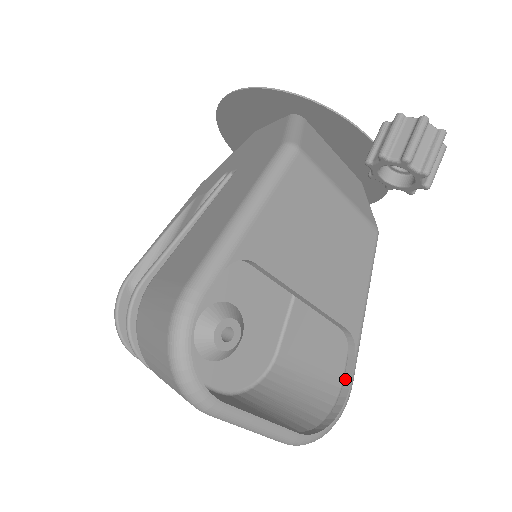
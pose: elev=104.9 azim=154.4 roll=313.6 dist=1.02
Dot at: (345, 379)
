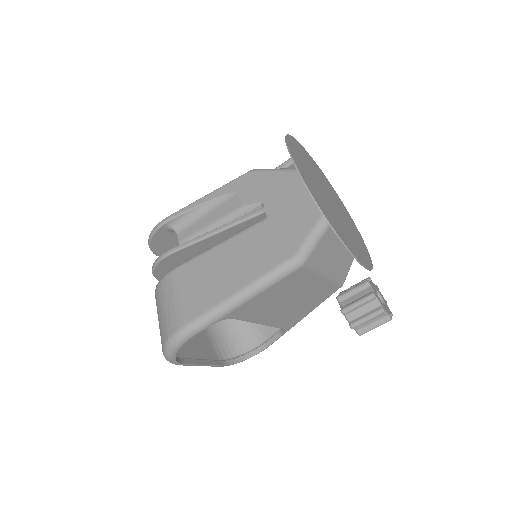
Dot at: (268, 341)
